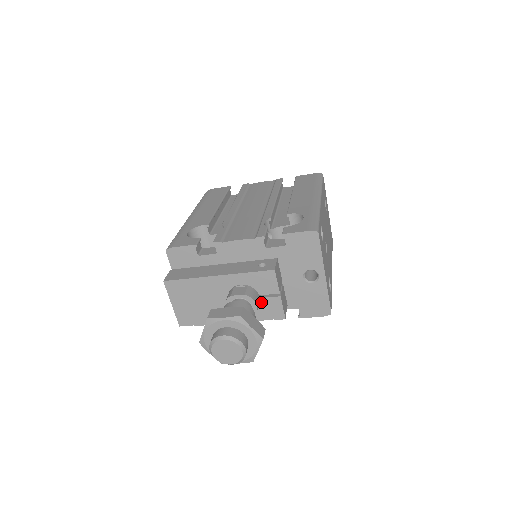
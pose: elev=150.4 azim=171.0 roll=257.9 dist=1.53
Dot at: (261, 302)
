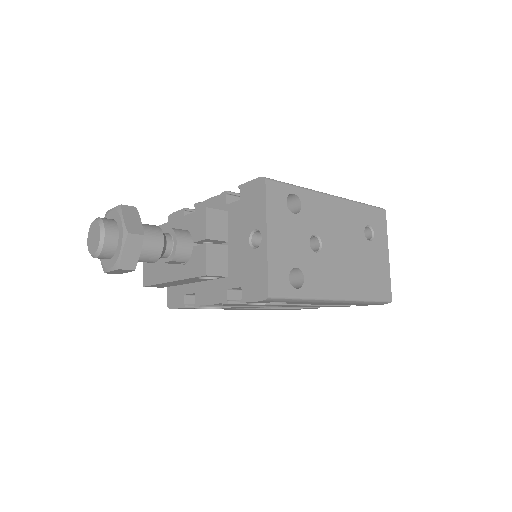
Dot at: (193, 252)
